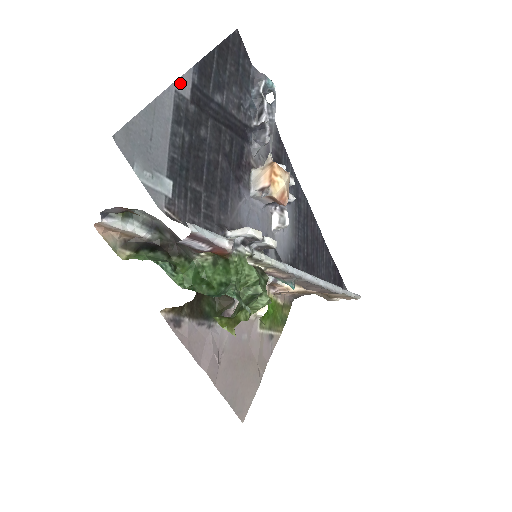
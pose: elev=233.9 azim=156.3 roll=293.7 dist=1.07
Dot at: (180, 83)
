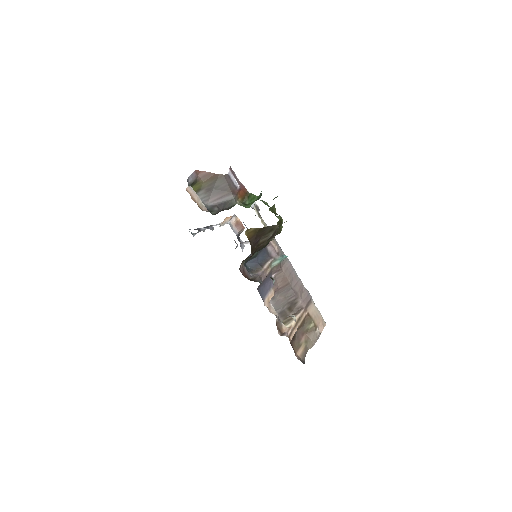
Dot at: occluded
